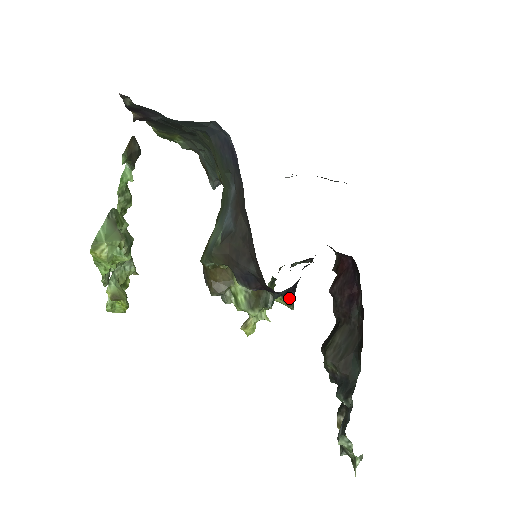
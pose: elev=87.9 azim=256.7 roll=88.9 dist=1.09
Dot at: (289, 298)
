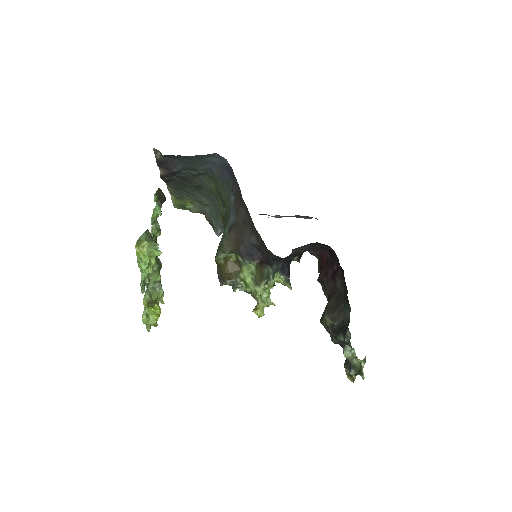
Dot at: (285, 275)
